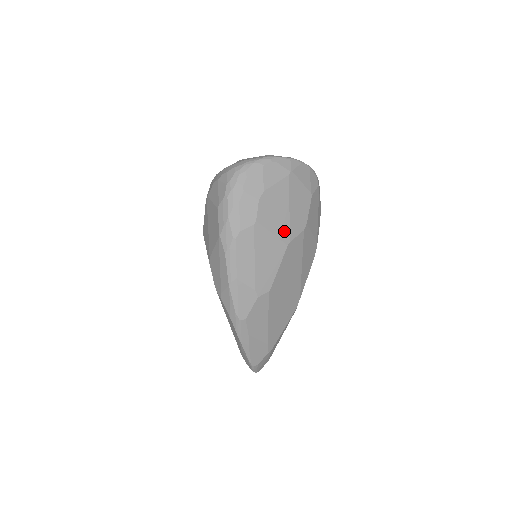
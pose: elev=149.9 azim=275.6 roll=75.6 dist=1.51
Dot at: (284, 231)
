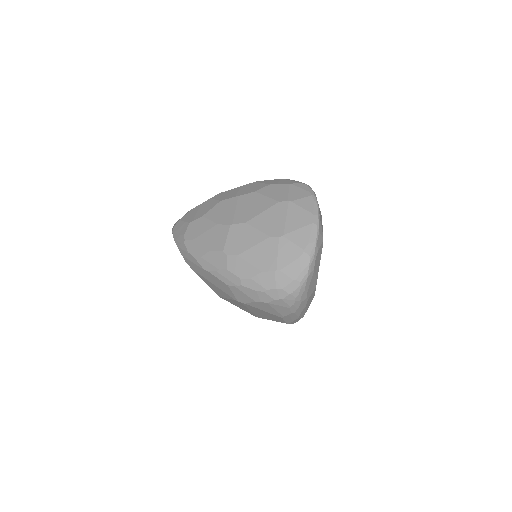
Dot at: occluded
